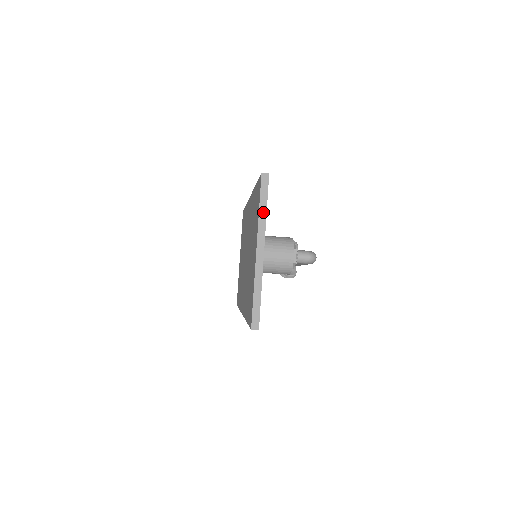
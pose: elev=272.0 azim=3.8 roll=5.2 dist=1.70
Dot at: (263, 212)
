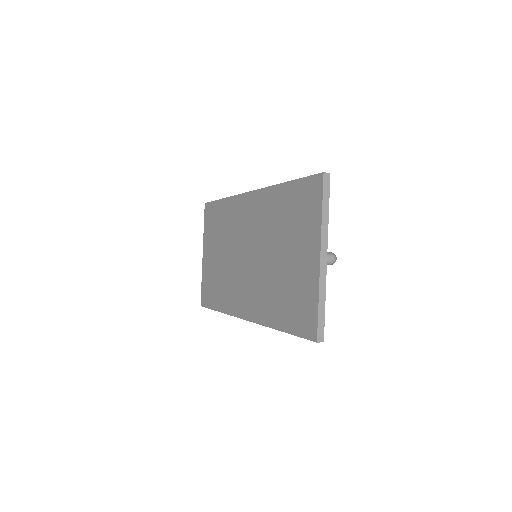
Dot at: (326, 215)
